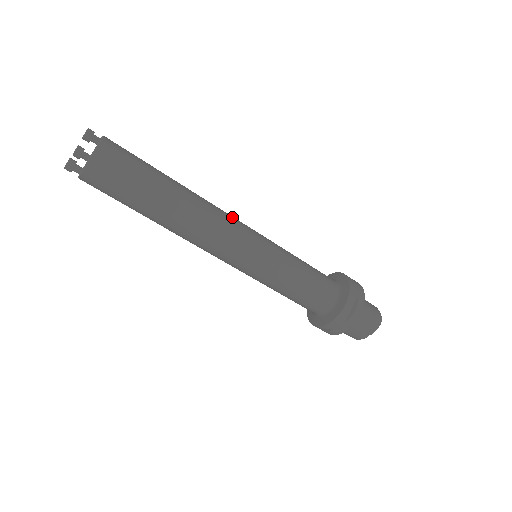
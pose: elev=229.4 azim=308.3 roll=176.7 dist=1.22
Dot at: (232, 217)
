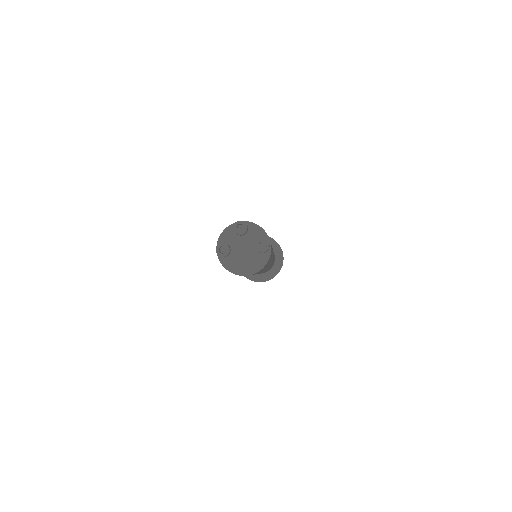
Dot at: occluded
